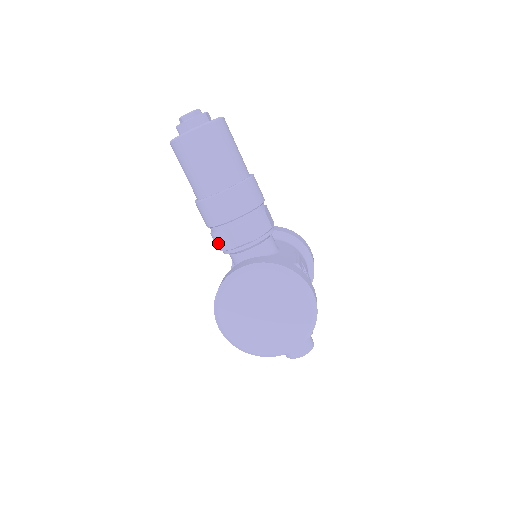
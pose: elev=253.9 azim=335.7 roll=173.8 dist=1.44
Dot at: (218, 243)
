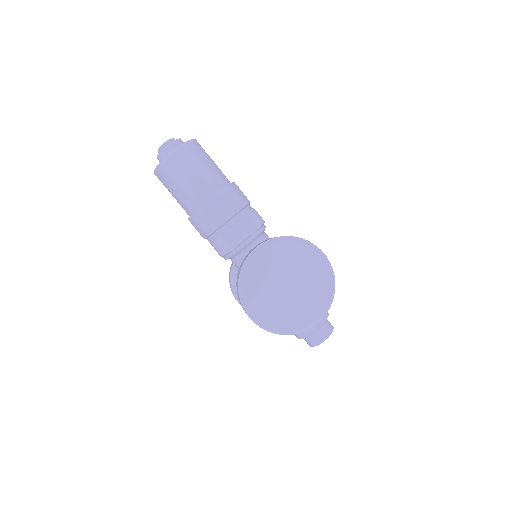
Dot at: (221, 247)
